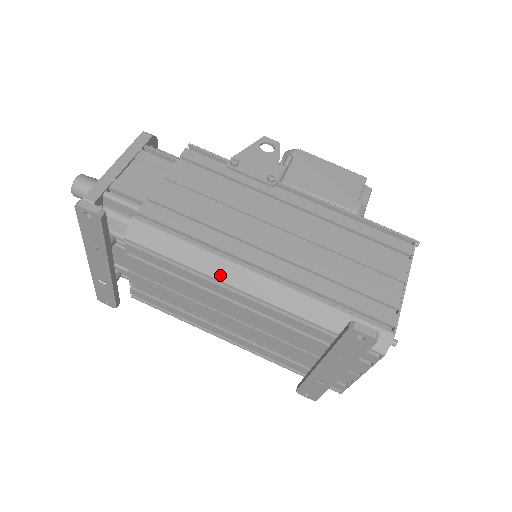
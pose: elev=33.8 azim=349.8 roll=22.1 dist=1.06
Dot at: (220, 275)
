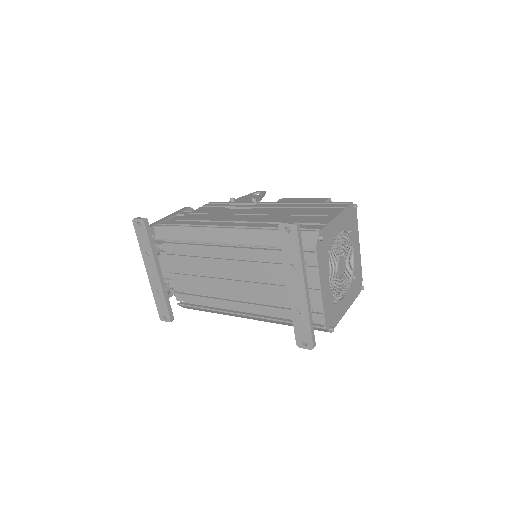
Dot at: (211, 237)
